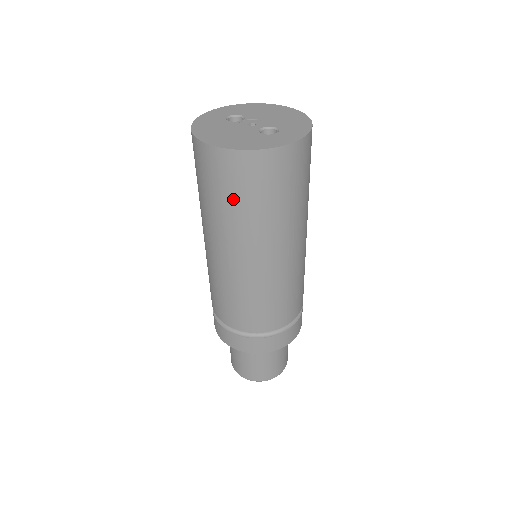
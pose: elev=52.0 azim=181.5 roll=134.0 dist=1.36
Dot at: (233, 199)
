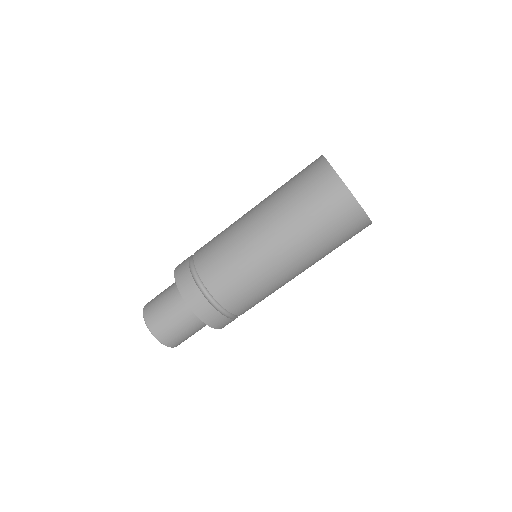
Dot at: (298, 186)
